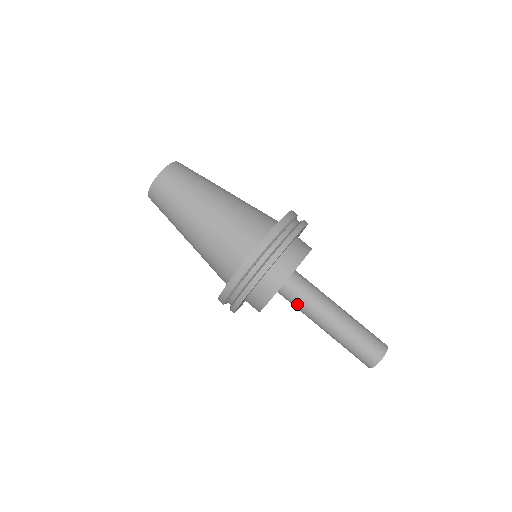
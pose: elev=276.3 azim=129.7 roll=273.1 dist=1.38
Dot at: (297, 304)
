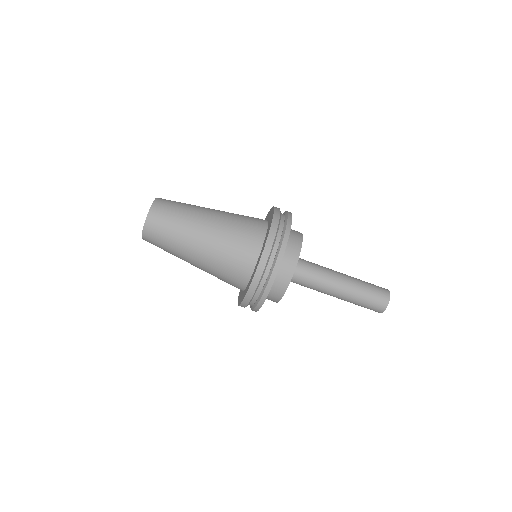
Dot at: occluded
